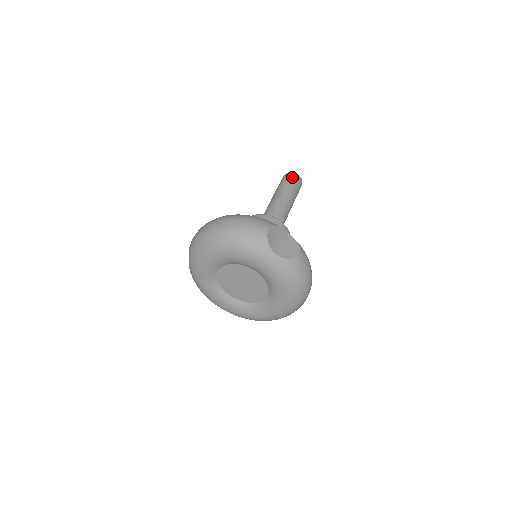
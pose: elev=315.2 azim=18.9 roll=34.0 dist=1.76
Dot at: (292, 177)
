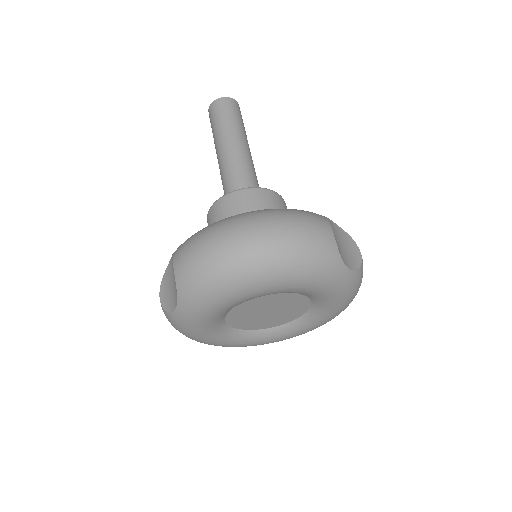
Dot at: (232, 106)
